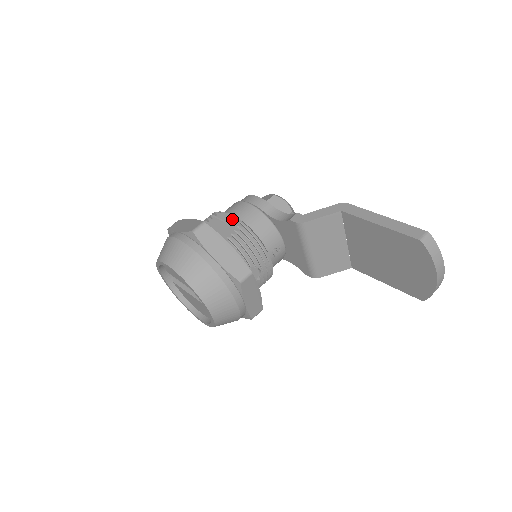
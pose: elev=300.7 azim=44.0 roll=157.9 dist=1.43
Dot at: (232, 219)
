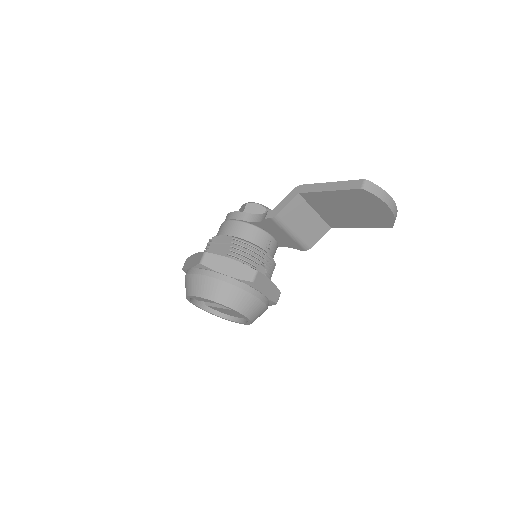
Dot at: (224, 238)
